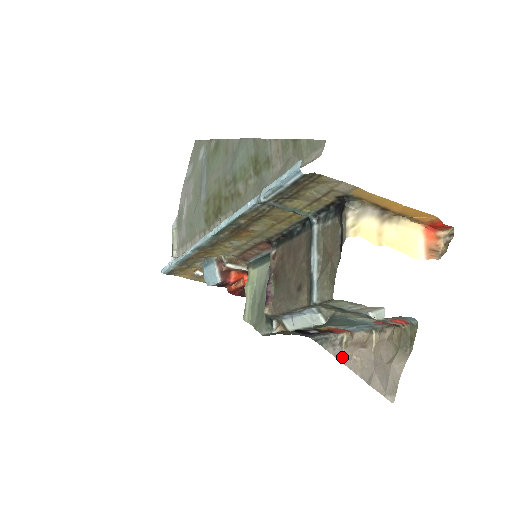
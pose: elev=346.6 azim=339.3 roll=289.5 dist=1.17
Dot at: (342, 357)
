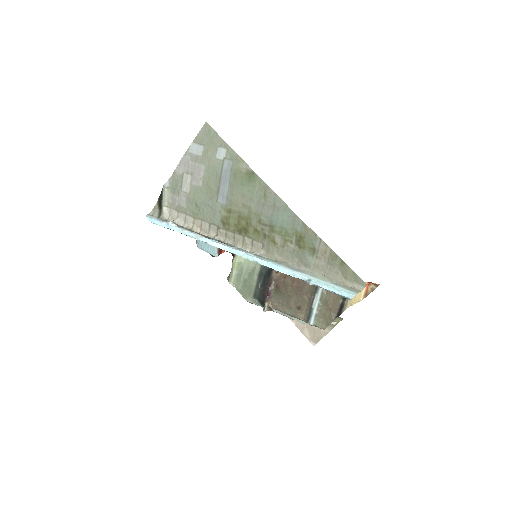
Dot at: occluded
